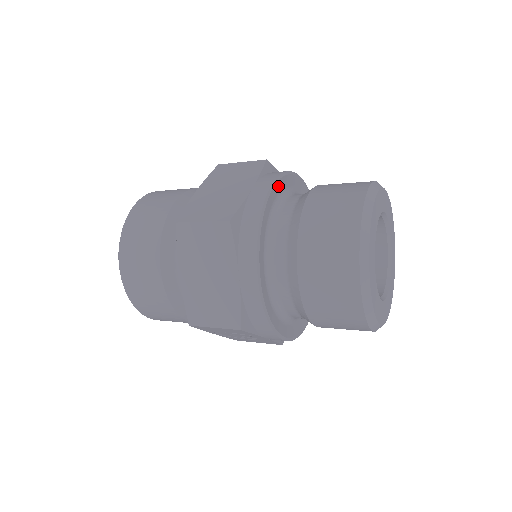
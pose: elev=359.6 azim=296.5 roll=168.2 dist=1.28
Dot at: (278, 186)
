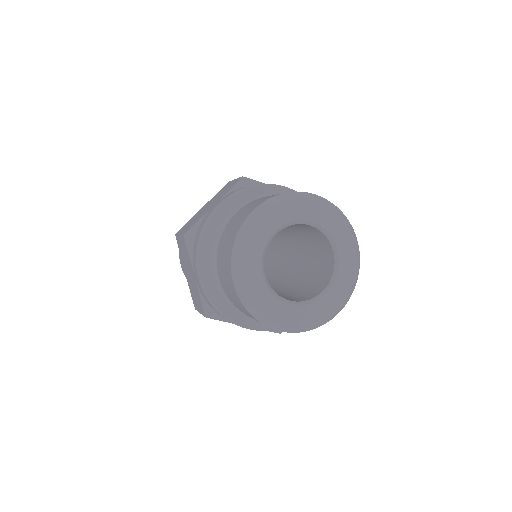
Dot at: (233, 202)
